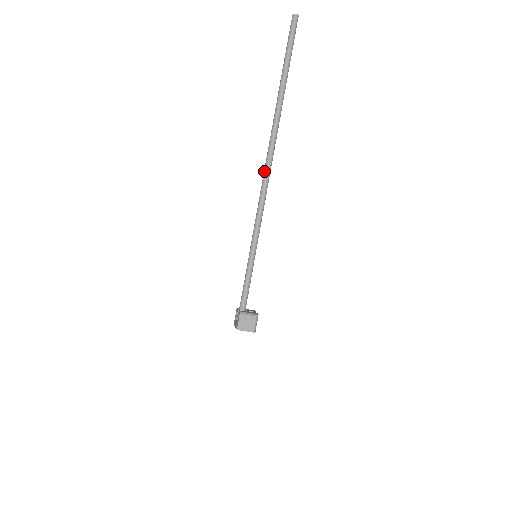
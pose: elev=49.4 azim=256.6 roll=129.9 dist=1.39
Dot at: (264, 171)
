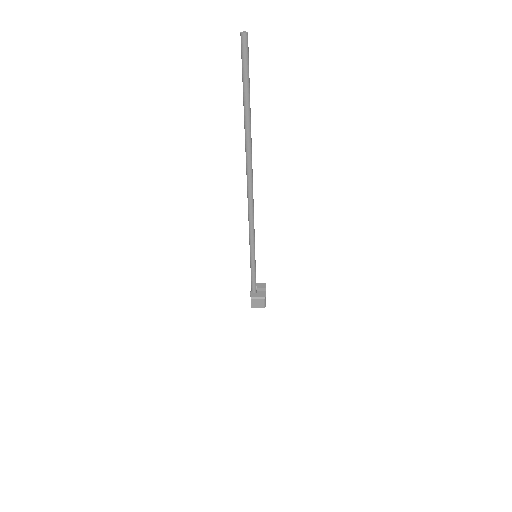
Dot at: (247, 196)
